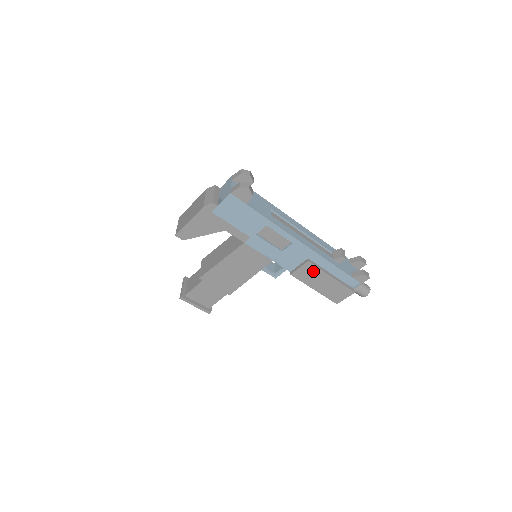
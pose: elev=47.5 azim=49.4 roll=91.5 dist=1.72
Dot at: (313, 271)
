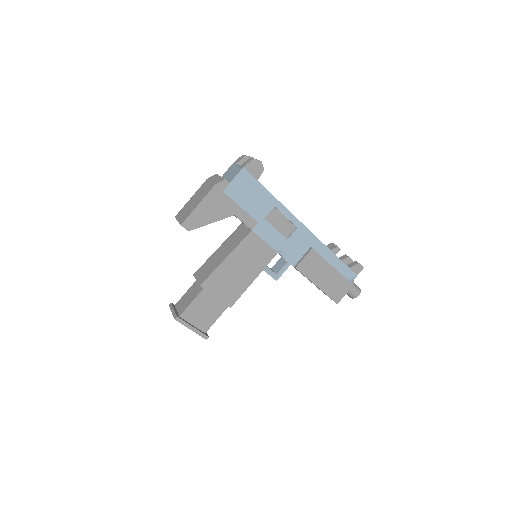
Dot at: (316, 261)
